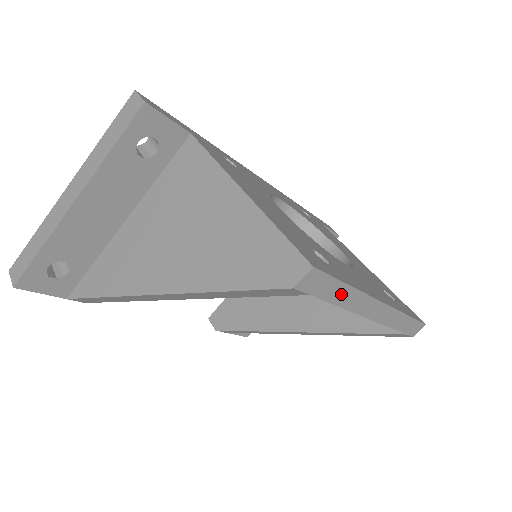
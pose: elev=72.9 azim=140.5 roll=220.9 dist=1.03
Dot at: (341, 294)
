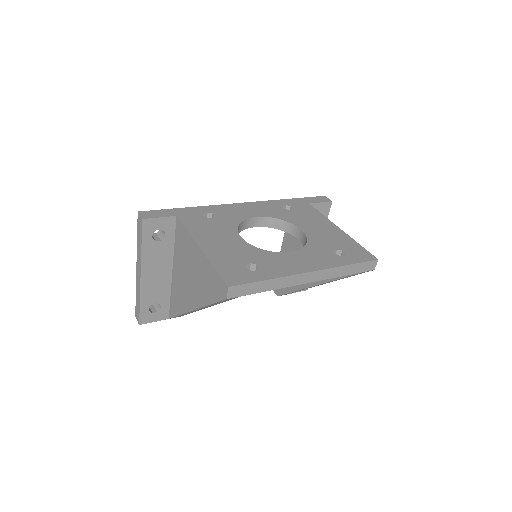
Dot at: (266, 285)
